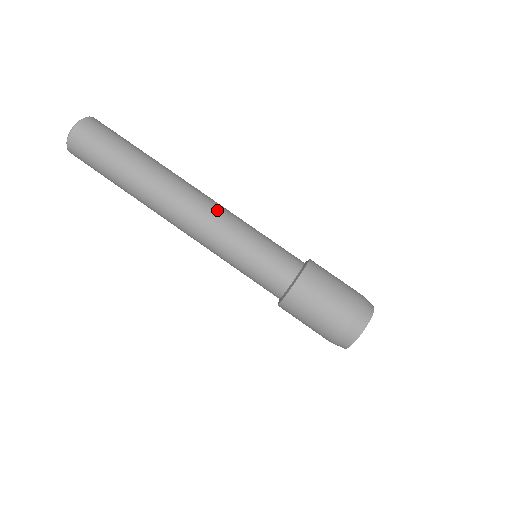
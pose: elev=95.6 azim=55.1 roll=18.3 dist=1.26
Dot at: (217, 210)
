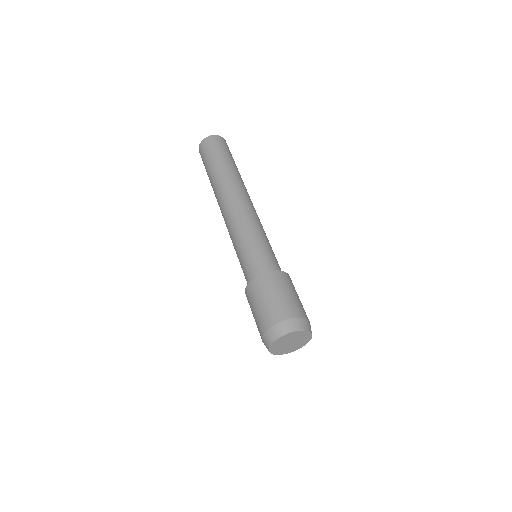
Dot at: (252, 212)
